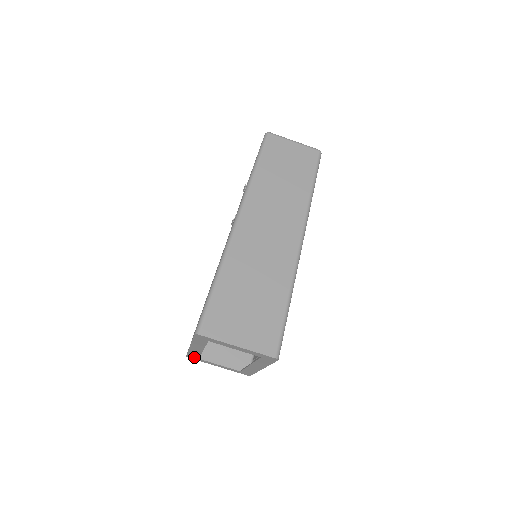
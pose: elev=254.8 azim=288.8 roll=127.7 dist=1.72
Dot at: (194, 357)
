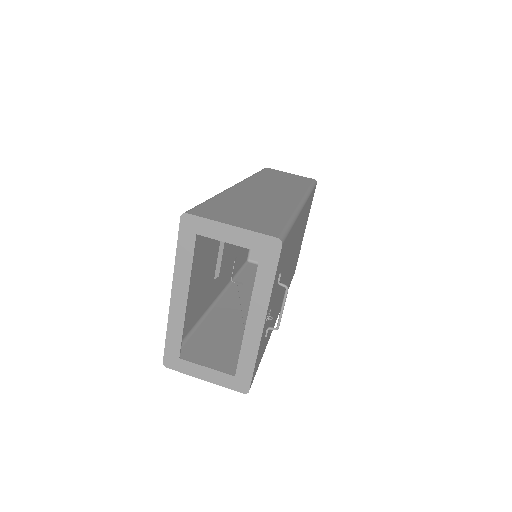
Dot at: (173, 356)
